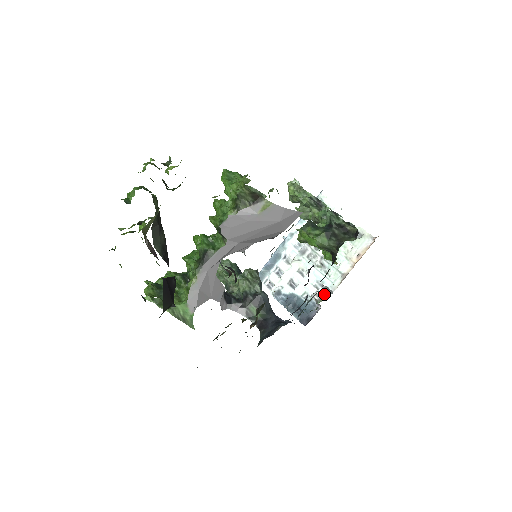
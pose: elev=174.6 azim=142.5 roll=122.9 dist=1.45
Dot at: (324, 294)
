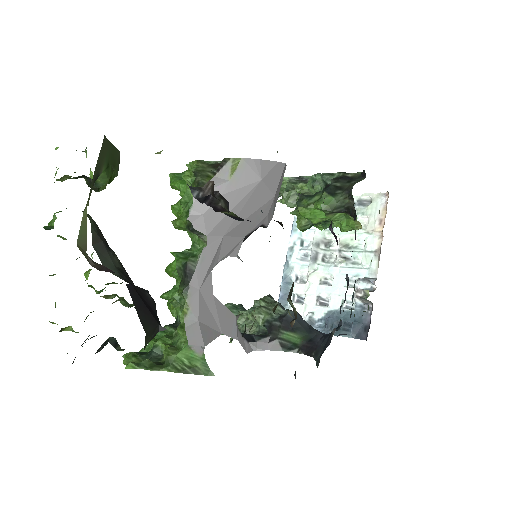
Dot at: (367, 288)
